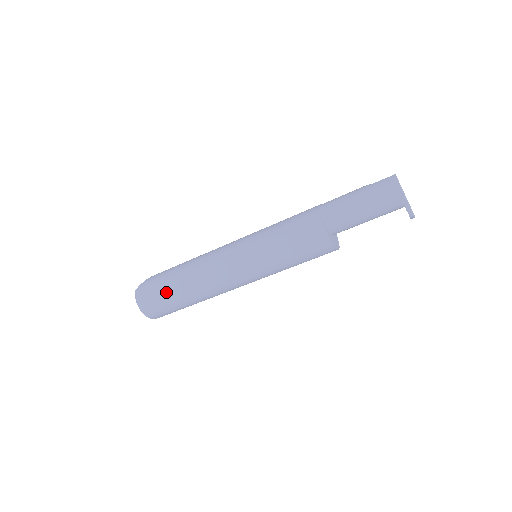
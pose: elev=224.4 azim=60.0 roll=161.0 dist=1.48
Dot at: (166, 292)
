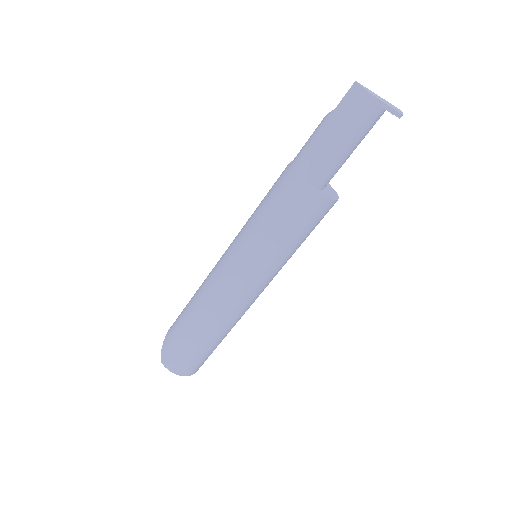
Dot at: (193, 347)
